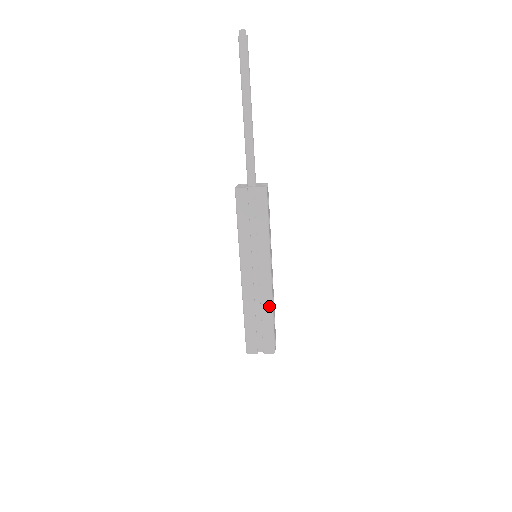
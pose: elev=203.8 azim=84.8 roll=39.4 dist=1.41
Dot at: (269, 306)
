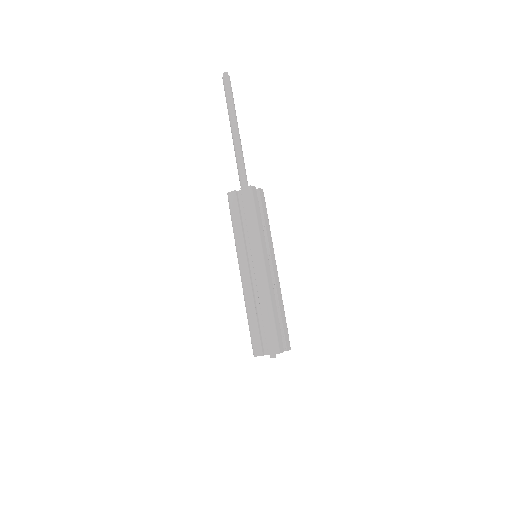
Dot at: (266, 301)
